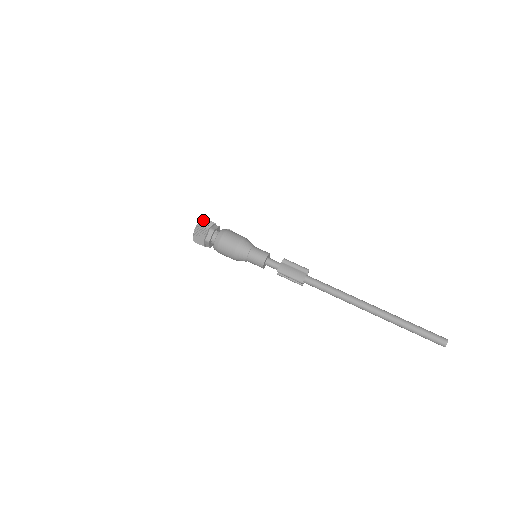
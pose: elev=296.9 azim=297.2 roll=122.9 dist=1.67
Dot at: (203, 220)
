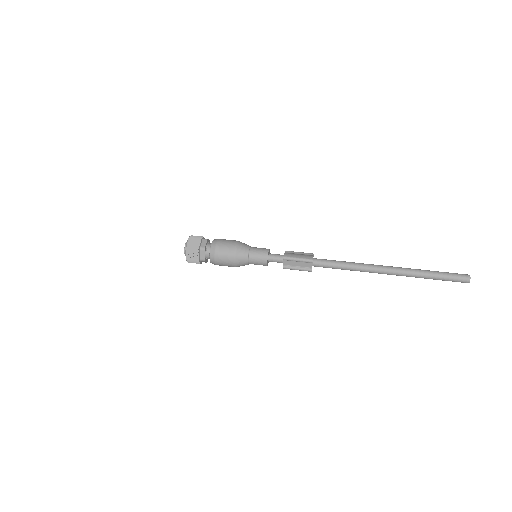
Dot at: occluded
